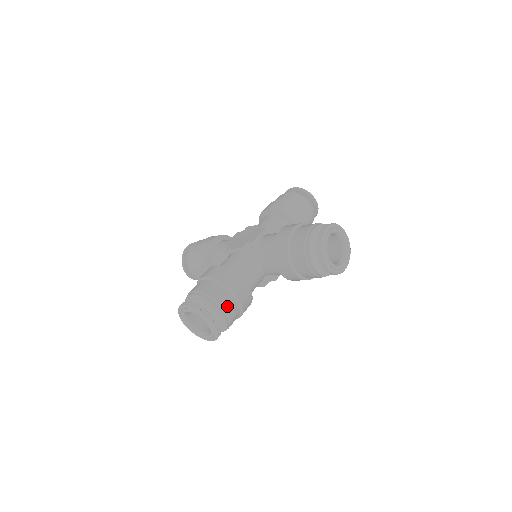
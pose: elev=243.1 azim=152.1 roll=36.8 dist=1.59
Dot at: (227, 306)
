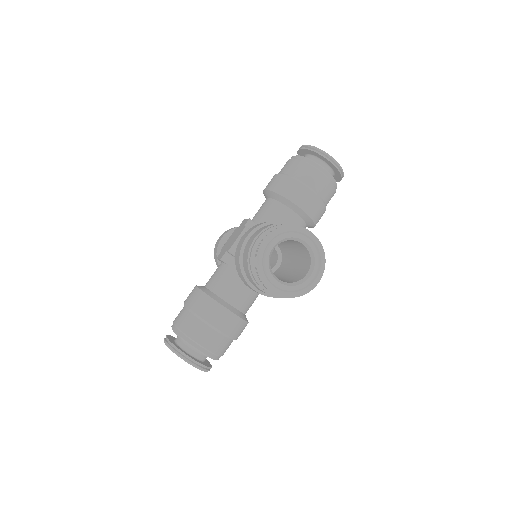
Dot at: occluded
